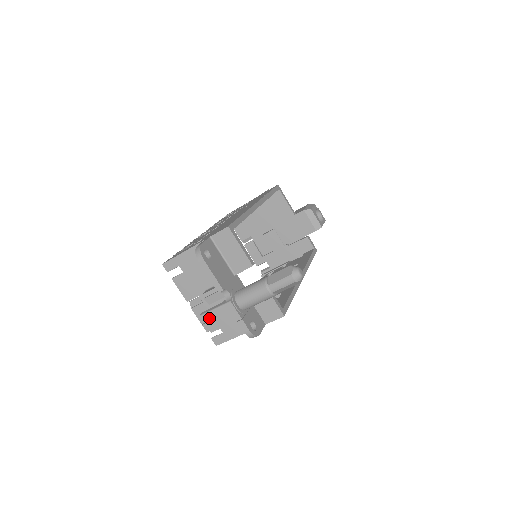
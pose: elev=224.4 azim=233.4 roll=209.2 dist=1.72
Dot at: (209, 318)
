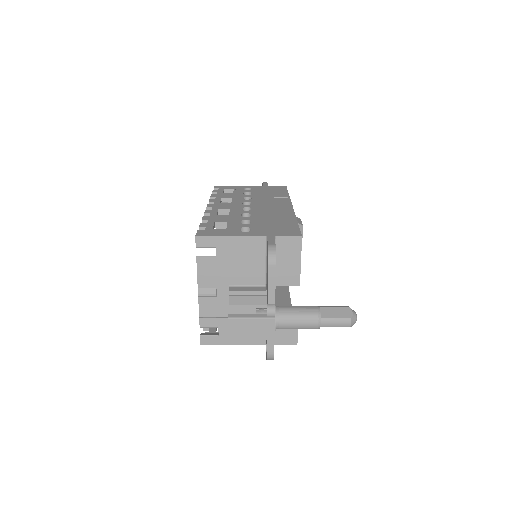
Dot at: (237, 324)
